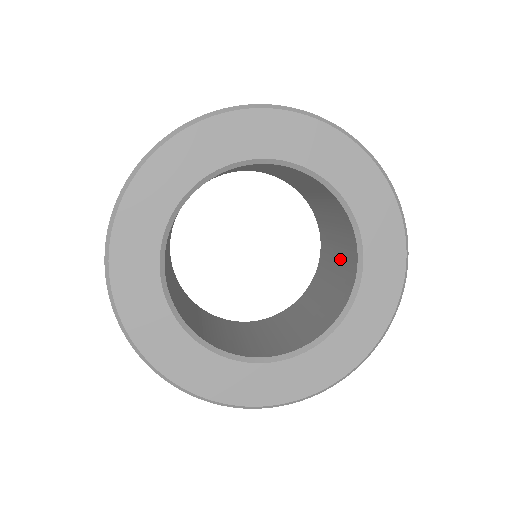
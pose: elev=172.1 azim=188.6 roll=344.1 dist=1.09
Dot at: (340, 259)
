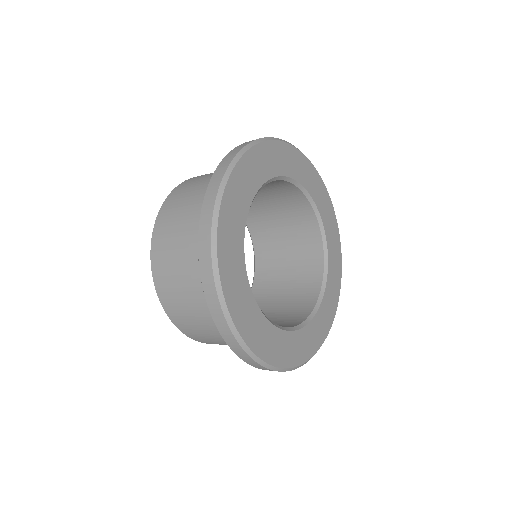
Dot at: (290, 231)
